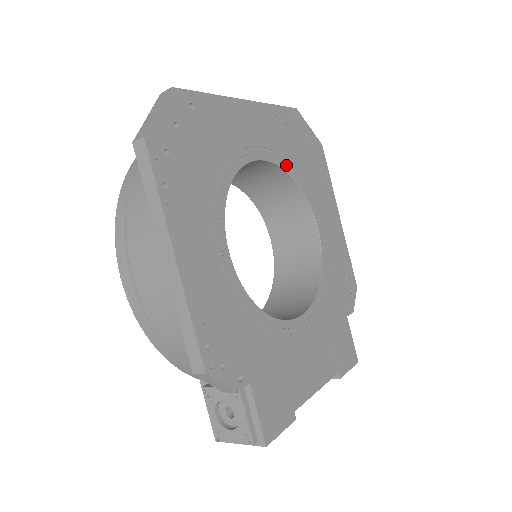
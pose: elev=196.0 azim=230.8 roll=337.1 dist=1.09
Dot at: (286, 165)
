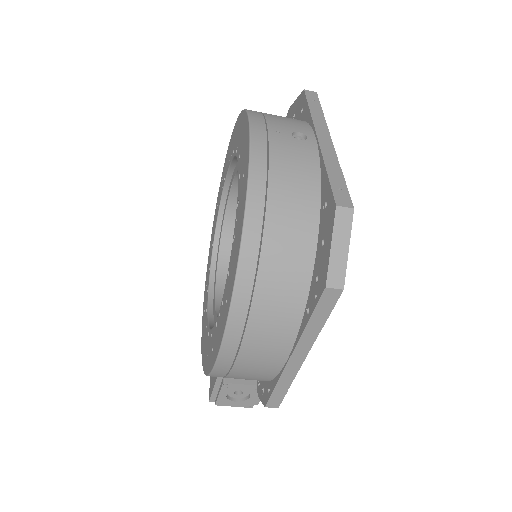
Dot at: occluded
